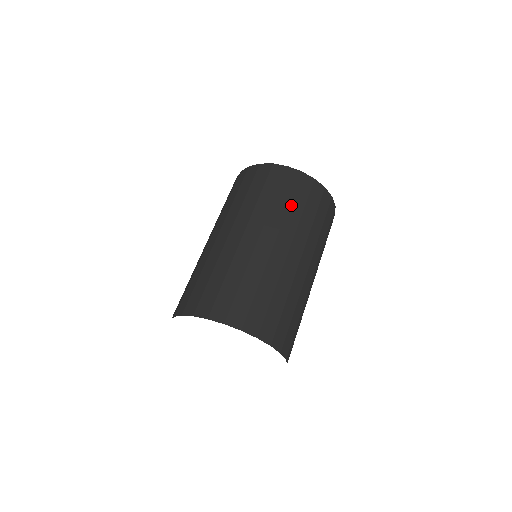
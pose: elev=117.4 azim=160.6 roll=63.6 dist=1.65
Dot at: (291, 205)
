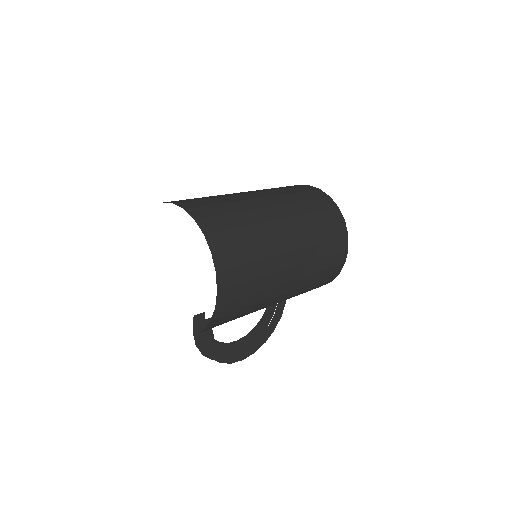
Dot at: occluded
